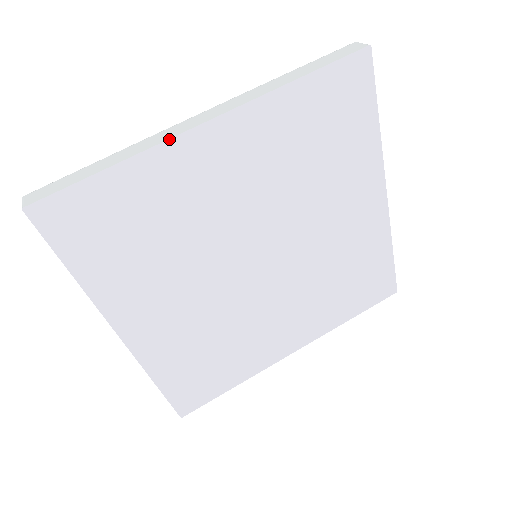
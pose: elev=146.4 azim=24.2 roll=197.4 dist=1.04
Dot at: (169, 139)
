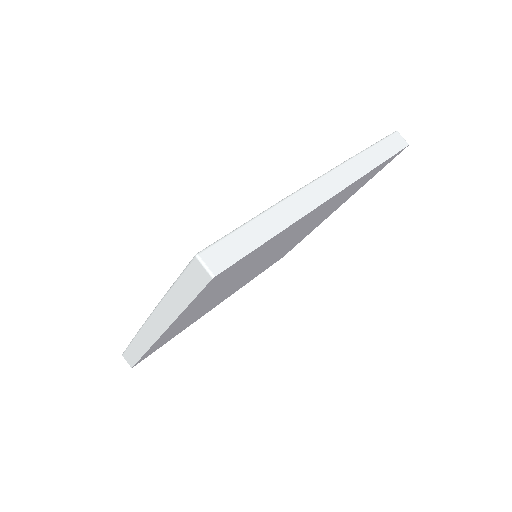
Dot at: (153, 344)
